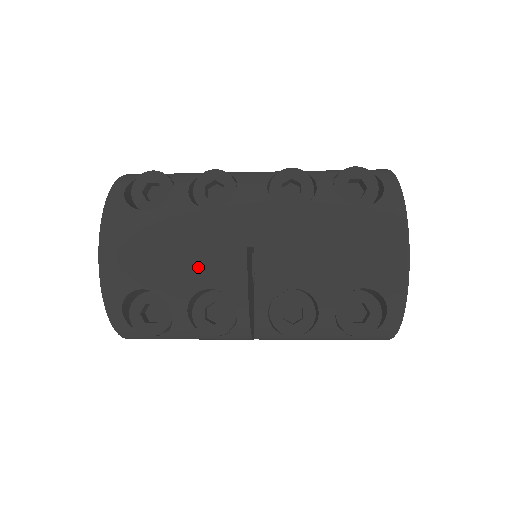
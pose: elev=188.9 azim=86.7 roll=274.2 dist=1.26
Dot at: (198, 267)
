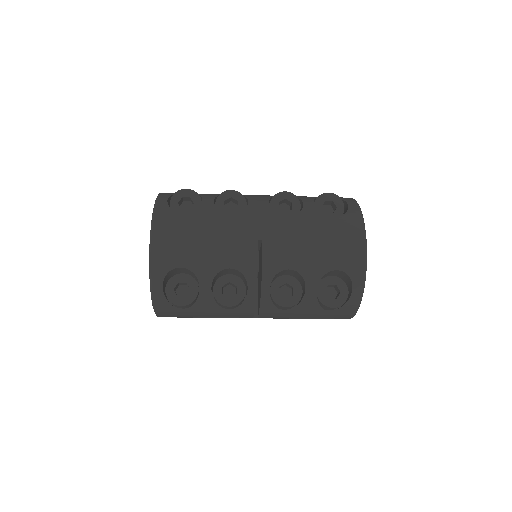
Dot at: (222, 252)
